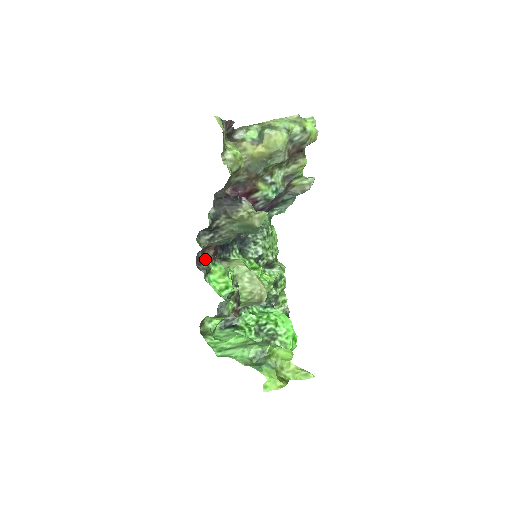
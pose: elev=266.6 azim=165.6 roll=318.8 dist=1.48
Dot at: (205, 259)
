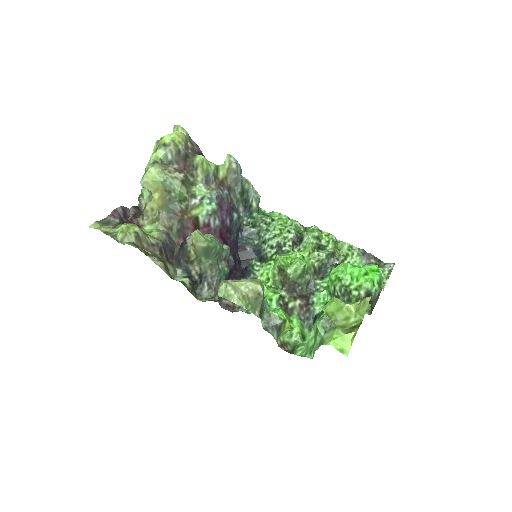
Dot at: occluded
